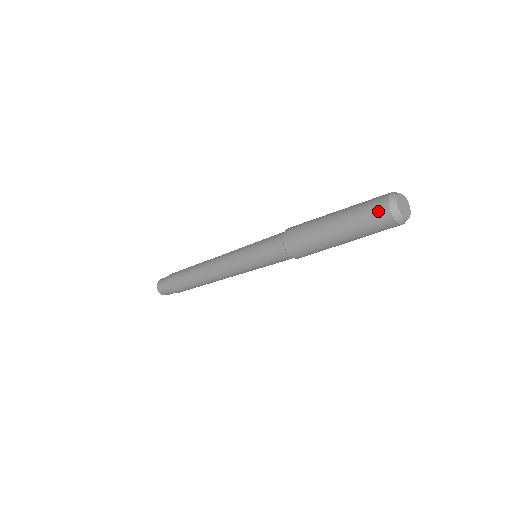
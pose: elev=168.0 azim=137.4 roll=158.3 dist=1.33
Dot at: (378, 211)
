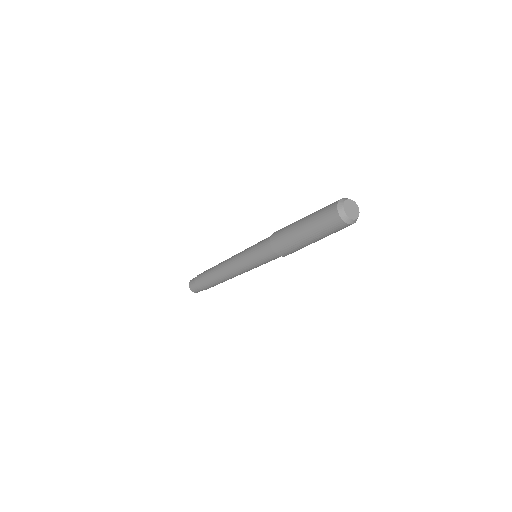
Dot at: (331, 216)
